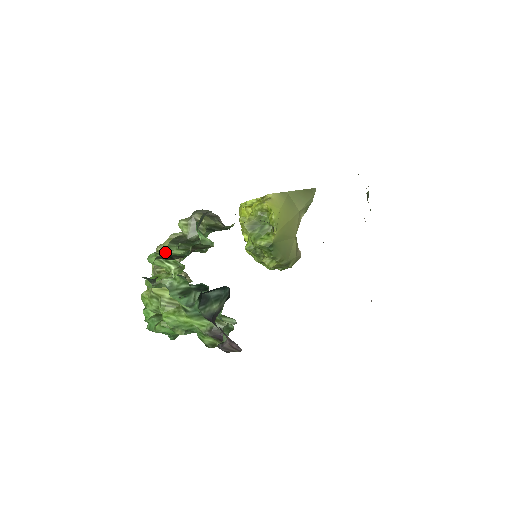
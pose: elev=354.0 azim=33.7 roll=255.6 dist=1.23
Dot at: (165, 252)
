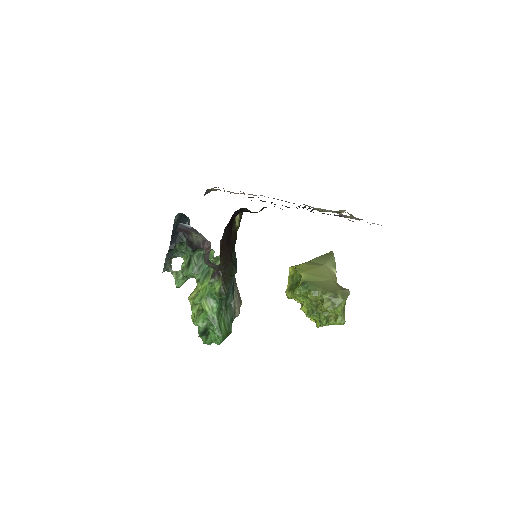
Dot at: (182, 264)
